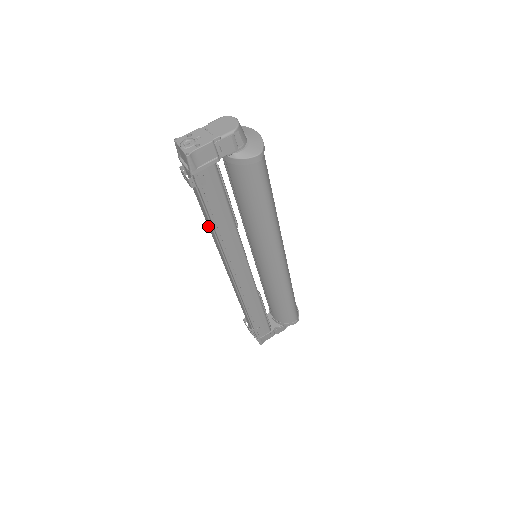
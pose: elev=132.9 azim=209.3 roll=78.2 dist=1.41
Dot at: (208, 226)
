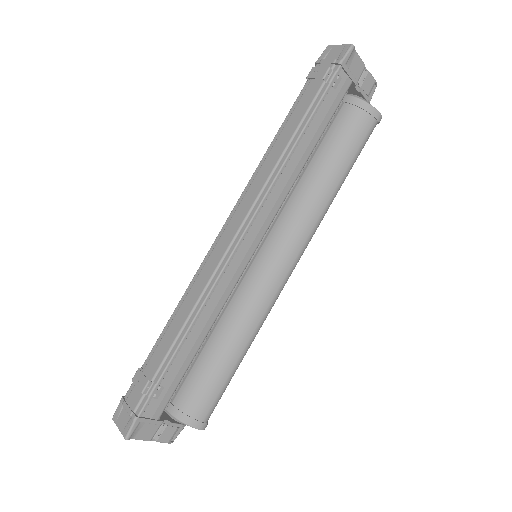
Dot at: (268, 154)
